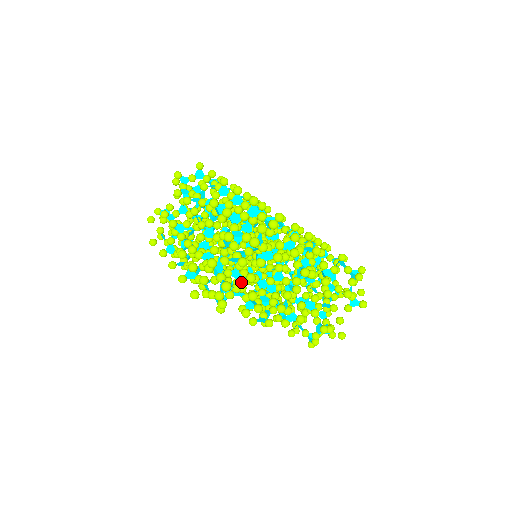
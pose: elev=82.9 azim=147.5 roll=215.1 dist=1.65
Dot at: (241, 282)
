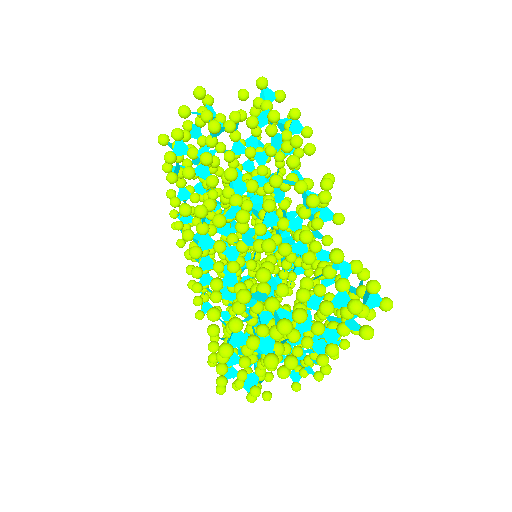
Dot at: (216, 157)
